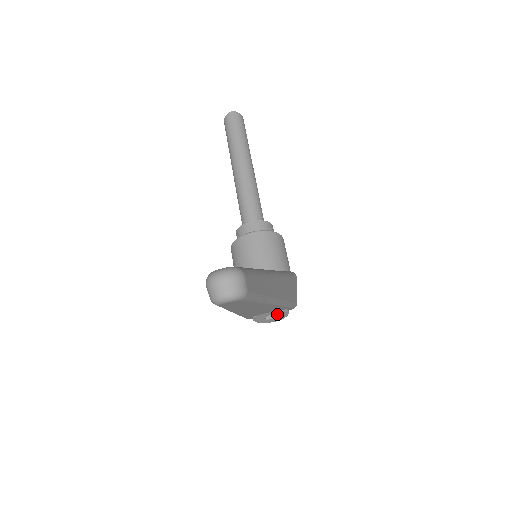
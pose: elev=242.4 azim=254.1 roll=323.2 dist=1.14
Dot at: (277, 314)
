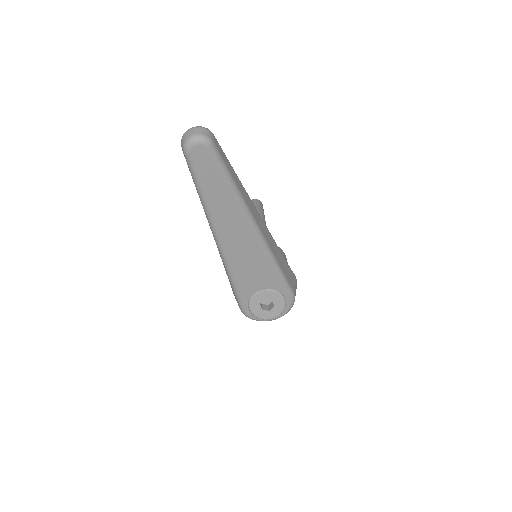
Dot at: (273, 299)
